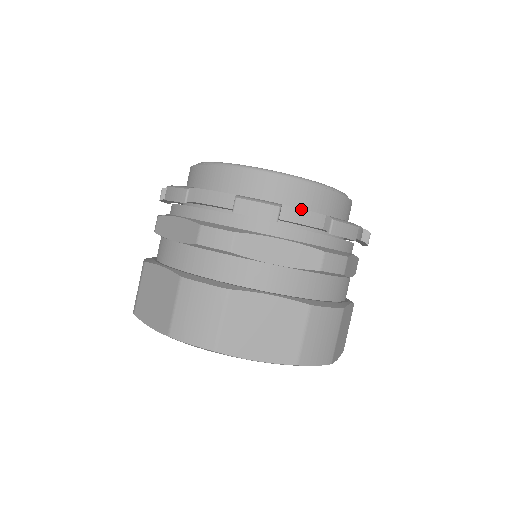
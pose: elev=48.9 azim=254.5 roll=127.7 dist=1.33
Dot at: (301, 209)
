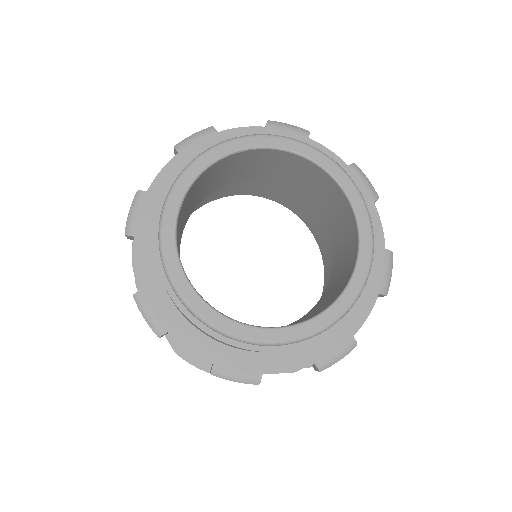
Dot at: (284, 372)
